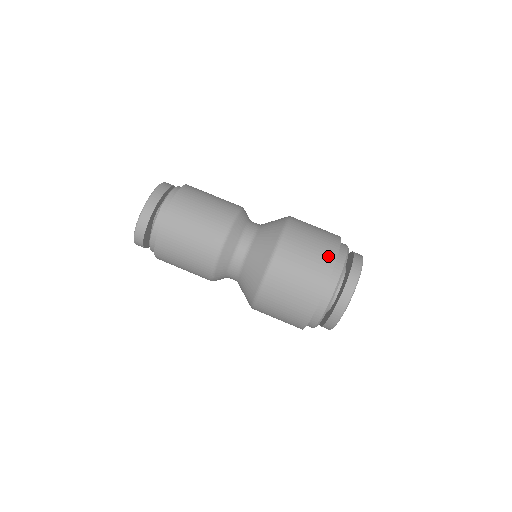
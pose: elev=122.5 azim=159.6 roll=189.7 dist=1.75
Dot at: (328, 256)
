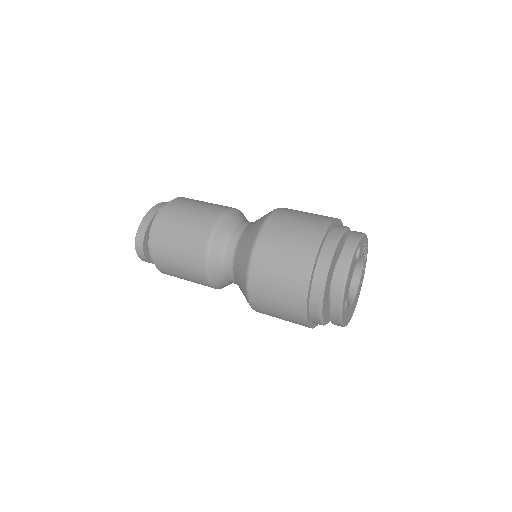
Dot at: (318, 228)
